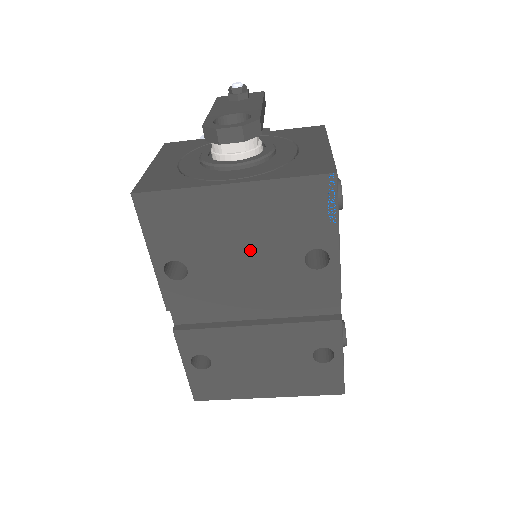
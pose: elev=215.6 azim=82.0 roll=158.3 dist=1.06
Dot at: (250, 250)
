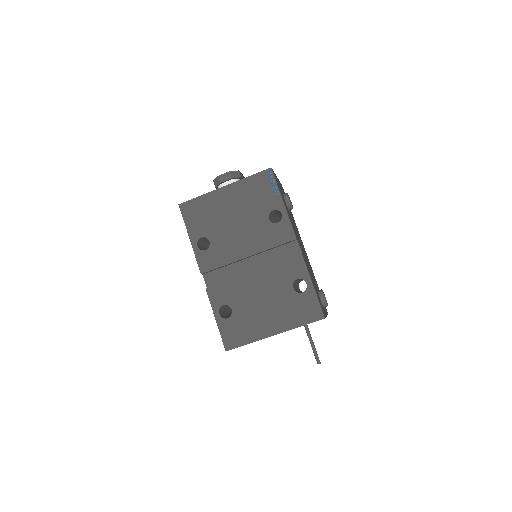
Dot at: (240, 220)
